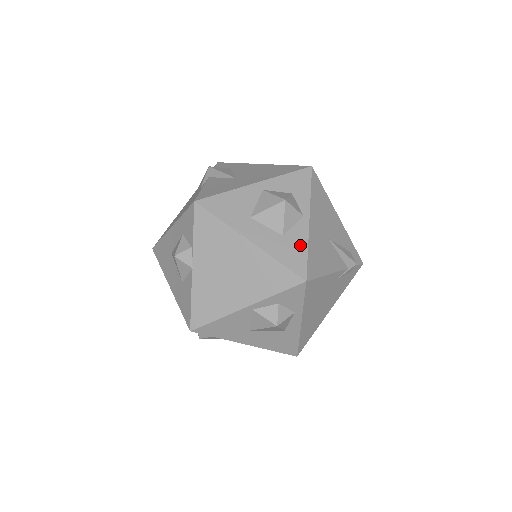
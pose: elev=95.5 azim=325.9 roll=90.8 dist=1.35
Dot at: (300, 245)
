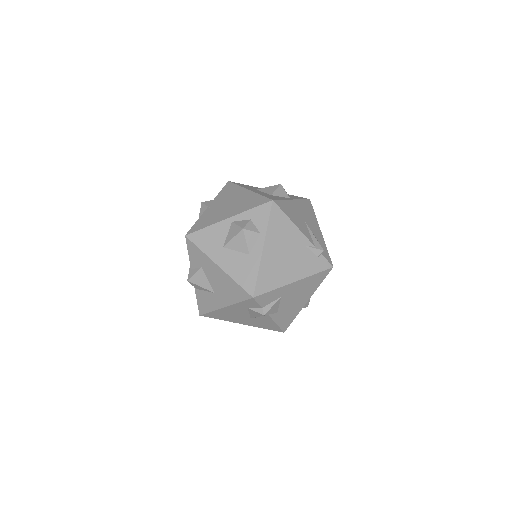
Dot at: (279, 198)
